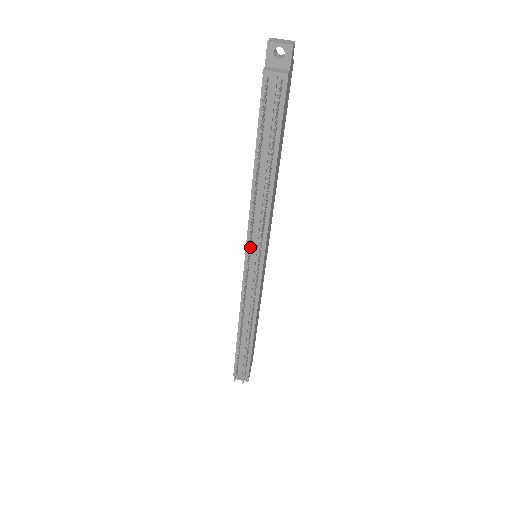
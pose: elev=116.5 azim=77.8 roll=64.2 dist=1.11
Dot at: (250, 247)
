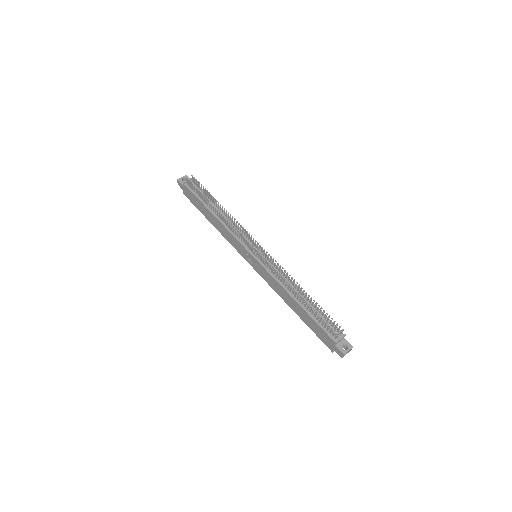
Dot at: (246, 244)
